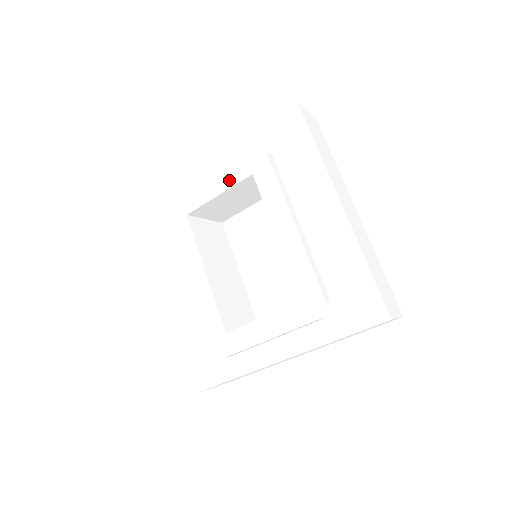
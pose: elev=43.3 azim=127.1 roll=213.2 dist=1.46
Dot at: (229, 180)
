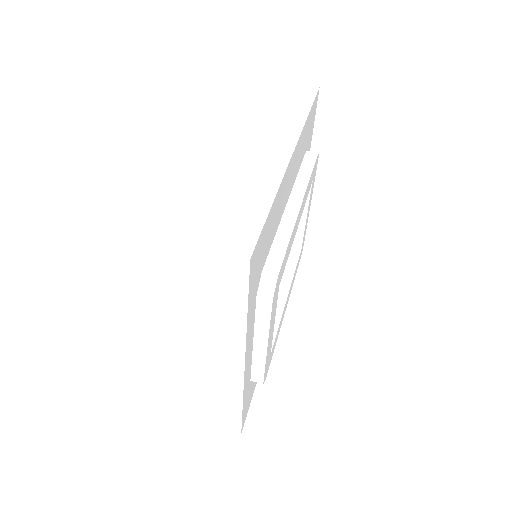
Dot at: occluded
